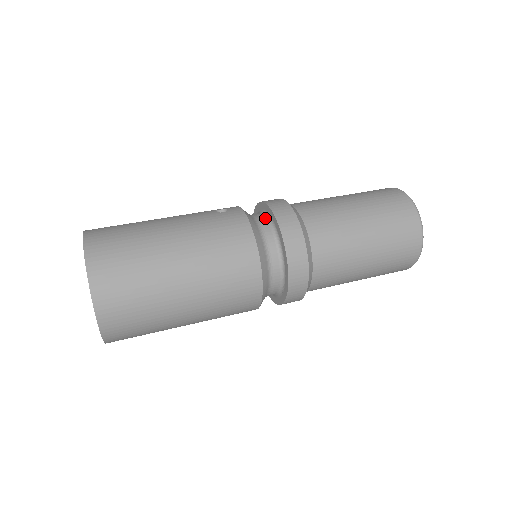
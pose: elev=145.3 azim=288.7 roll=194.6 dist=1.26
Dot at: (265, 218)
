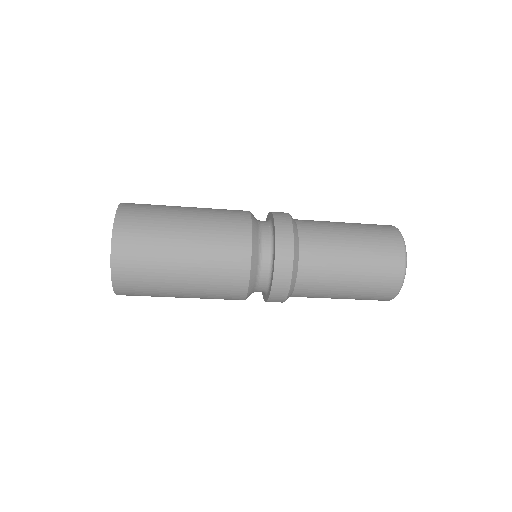
Dot at: occluded
